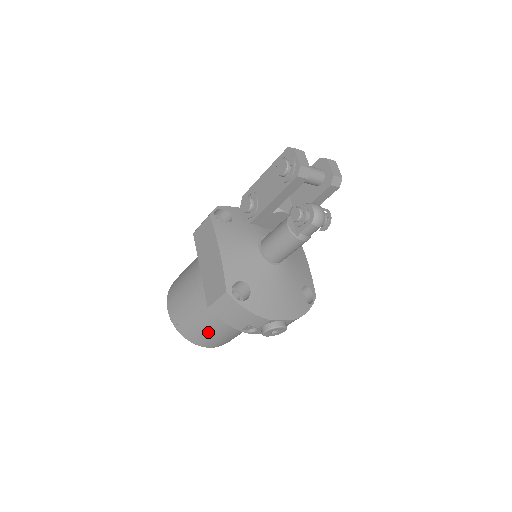
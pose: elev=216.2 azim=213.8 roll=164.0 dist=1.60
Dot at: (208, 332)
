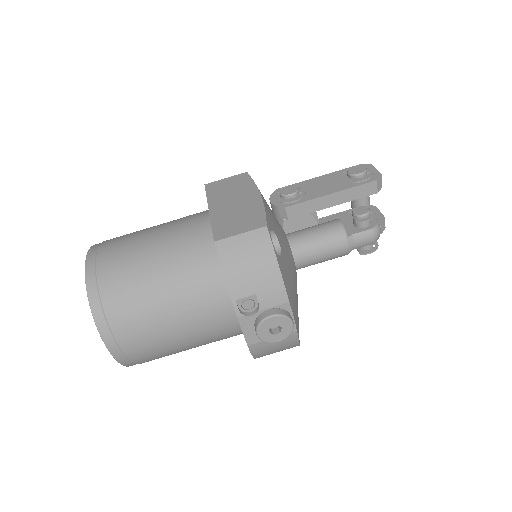
Dot at: (145, 307)
